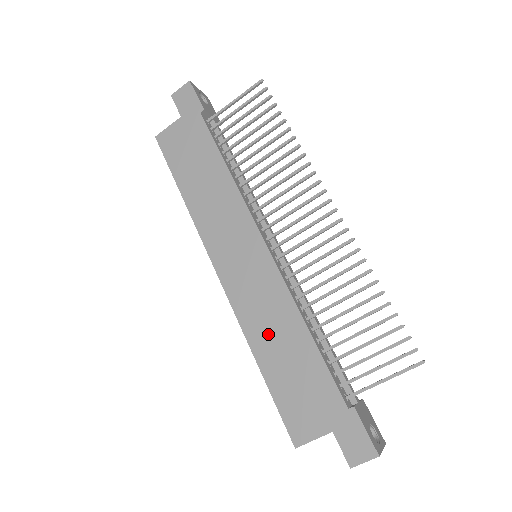
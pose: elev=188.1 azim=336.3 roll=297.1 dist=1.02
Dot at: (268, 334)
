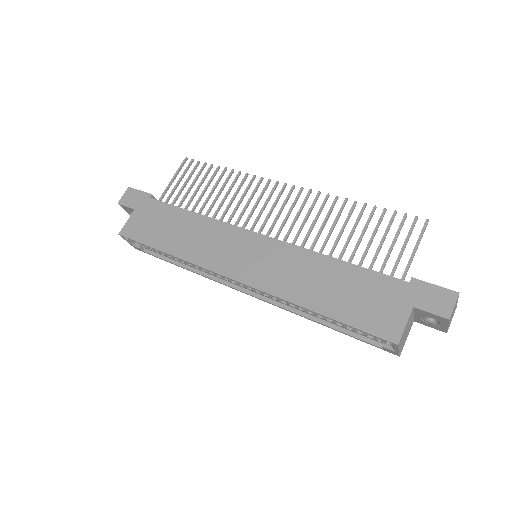
Dot at: (308, 286)
